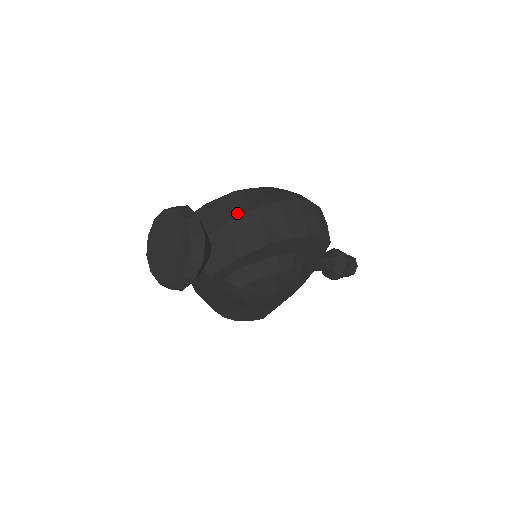
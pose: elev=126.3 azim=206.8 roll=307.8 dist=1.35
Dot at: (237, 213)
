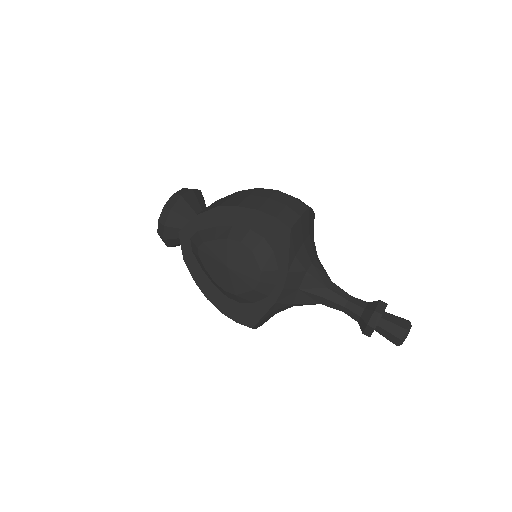
Dot at: occluded
